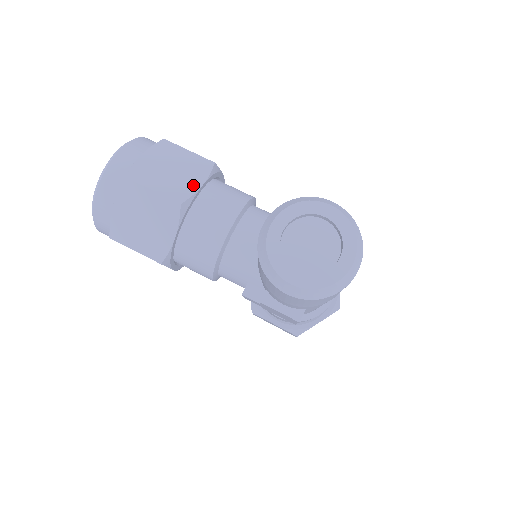
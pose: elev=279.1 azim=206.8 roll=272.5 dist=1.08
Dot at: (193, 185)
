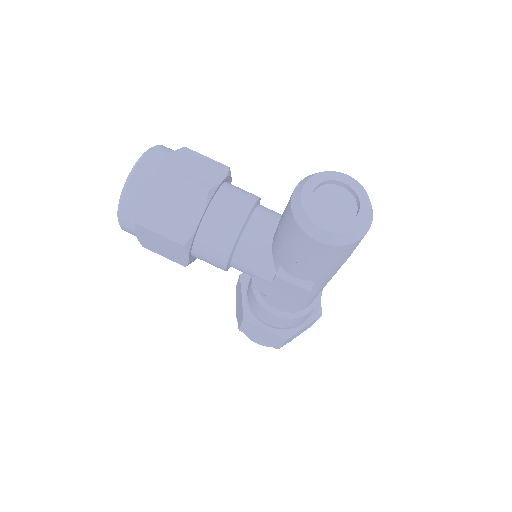
Dot at: (216, 179)
